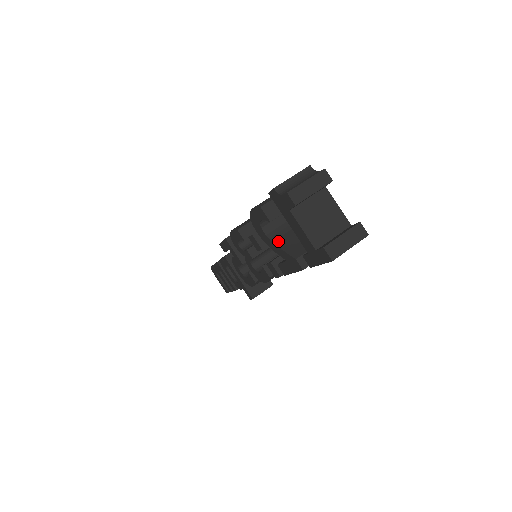
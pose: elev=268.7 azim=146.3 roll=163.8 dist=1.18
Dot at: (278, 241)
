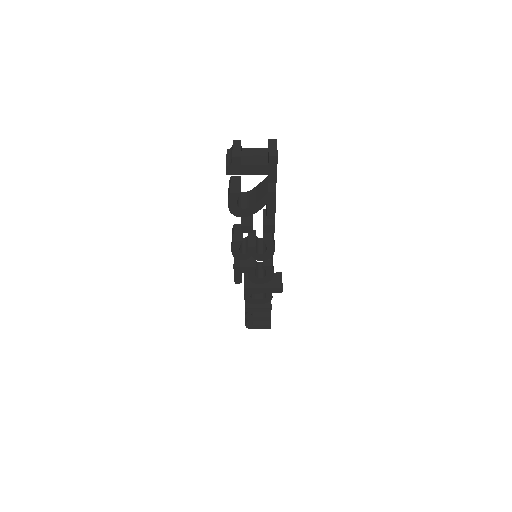
Dot at: (254, 203)
